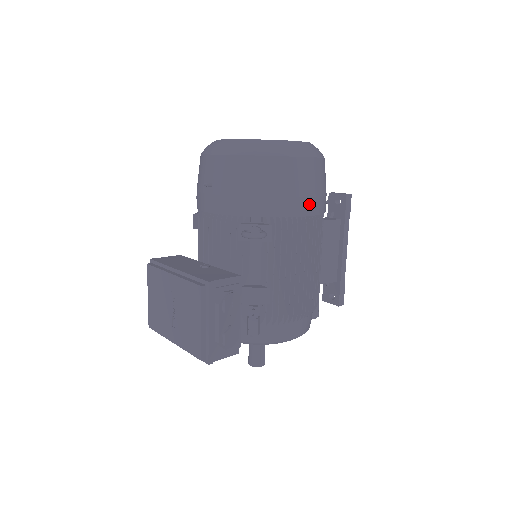
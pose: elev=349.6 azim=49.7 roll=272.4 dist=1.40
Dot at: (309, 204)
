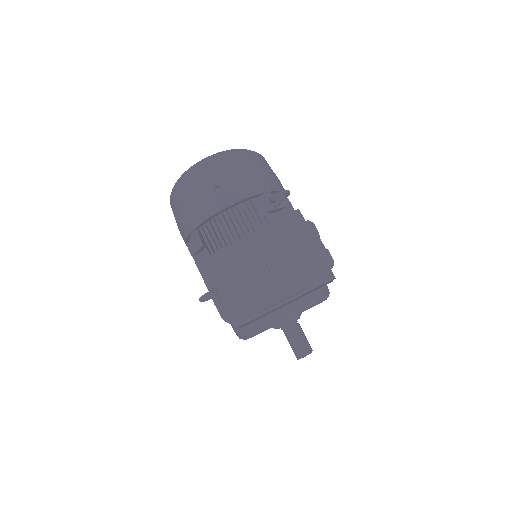
Dot at: occluded
